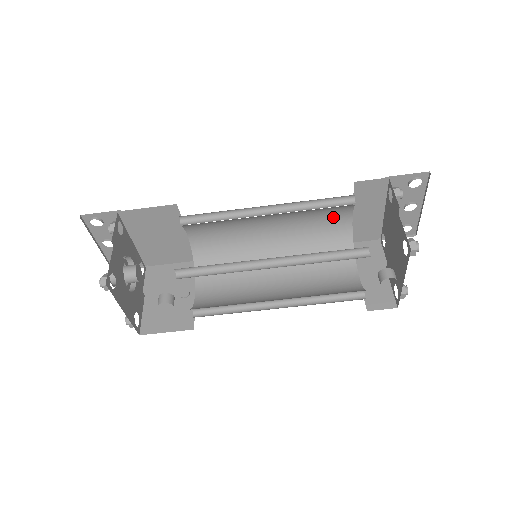
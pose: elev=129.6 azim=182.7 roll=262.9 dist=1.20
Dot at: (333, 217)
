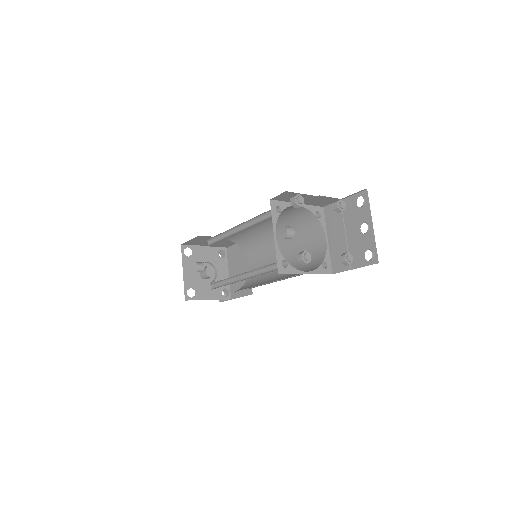
Dot at: (315, 242)
